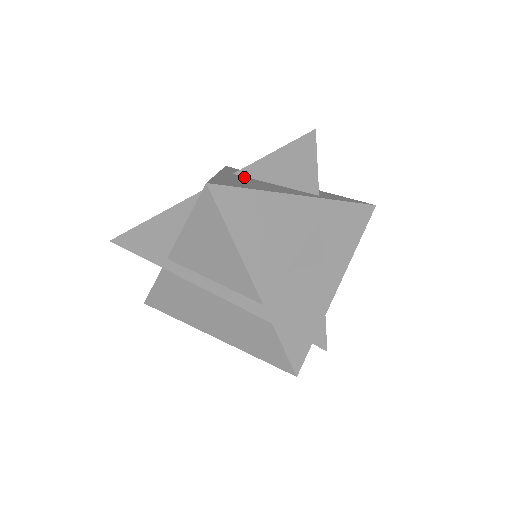
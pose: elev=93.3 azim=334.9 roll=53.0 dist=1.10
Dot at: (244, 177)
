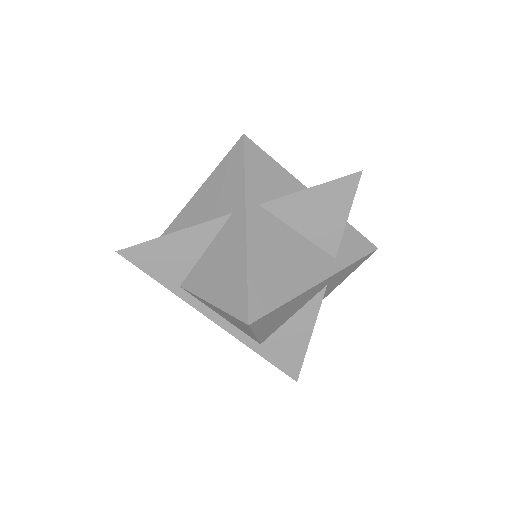
Dot at: (270, 220)
